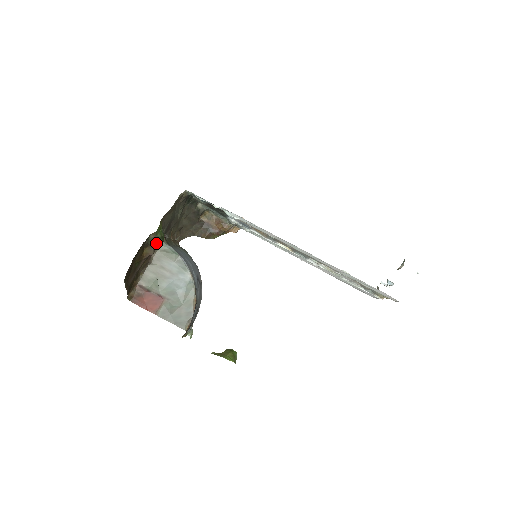
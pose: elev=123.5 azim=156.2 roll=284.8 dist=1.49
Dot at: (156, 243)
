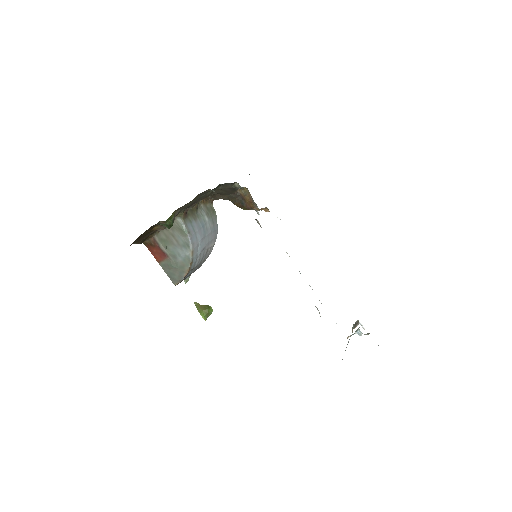
Dot at: (165, 226)
